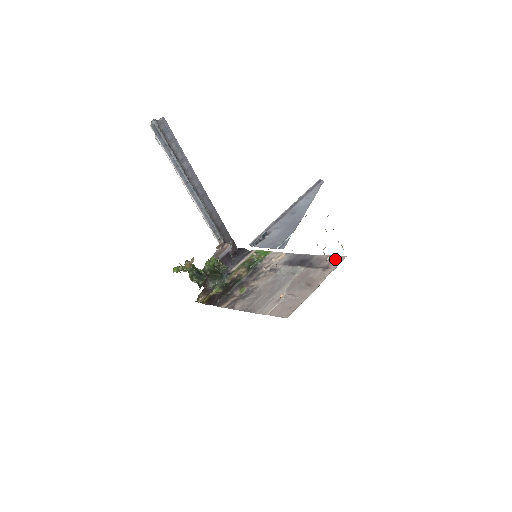
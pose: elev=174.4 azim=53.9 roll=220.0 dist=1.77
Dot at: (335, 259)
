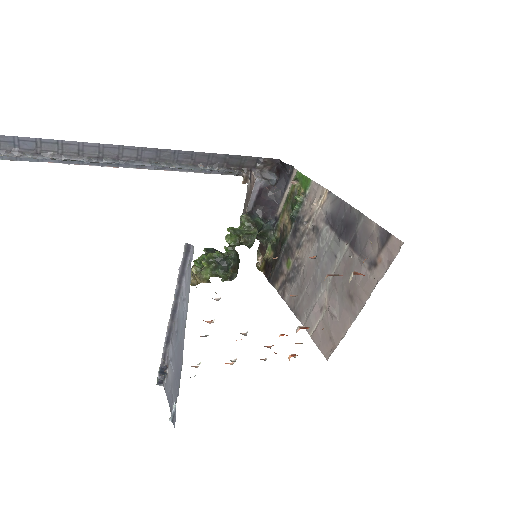
Dot at: (386, 244)
